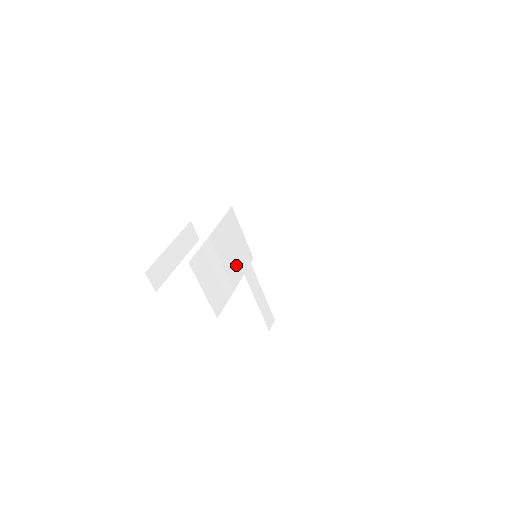
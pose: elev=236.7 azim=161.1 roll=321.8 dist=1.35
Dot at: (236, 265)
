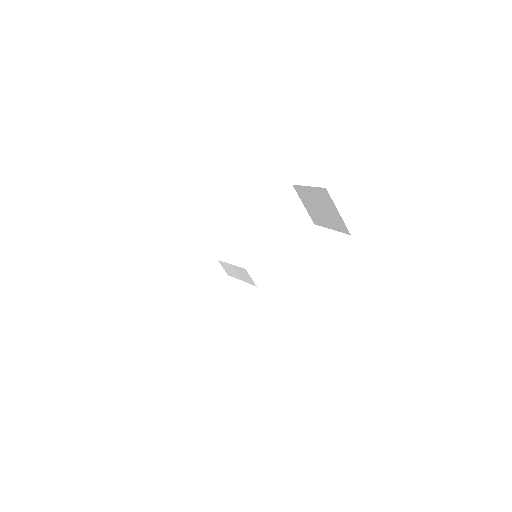
Dot at: (244, 274)
